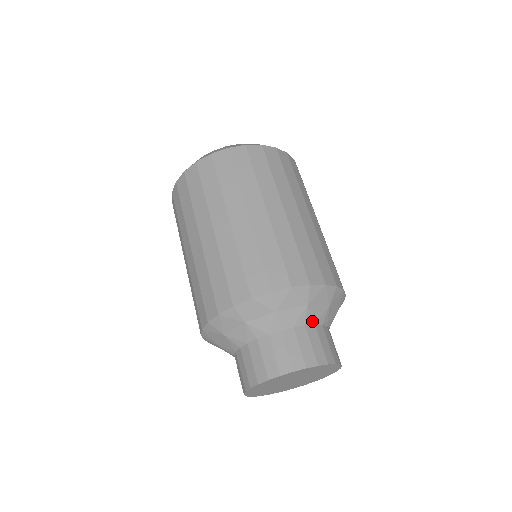
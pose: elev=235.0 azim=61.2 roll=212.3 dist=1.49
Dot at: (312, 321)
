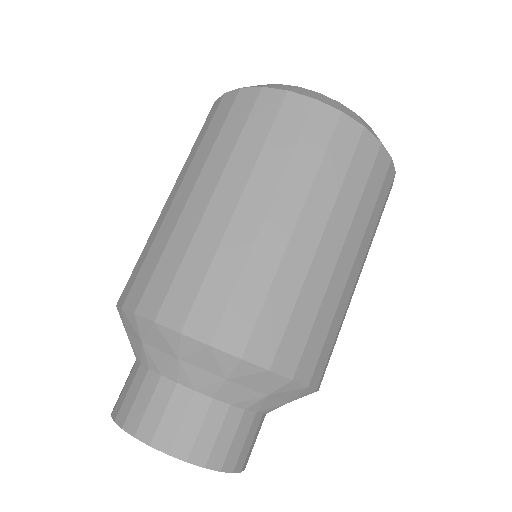
Dot at: (190, 384)
